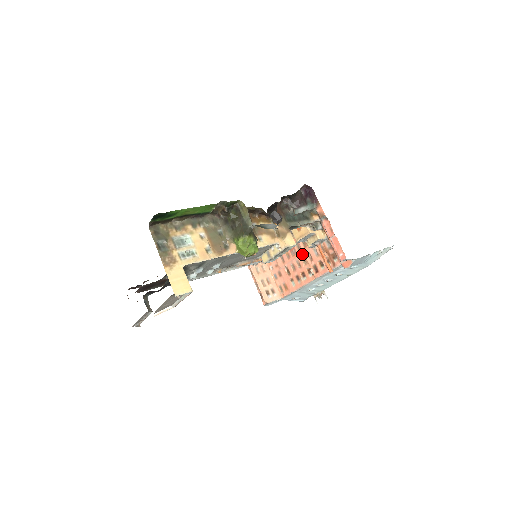
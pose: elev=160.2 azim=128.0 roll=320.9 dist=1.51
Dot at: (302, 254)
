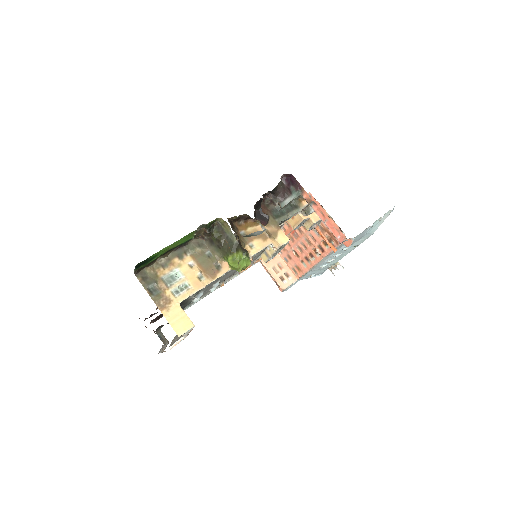
Dot at: (304, 236)
